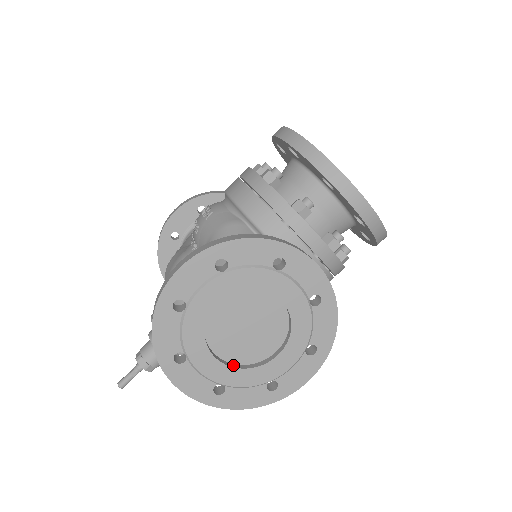
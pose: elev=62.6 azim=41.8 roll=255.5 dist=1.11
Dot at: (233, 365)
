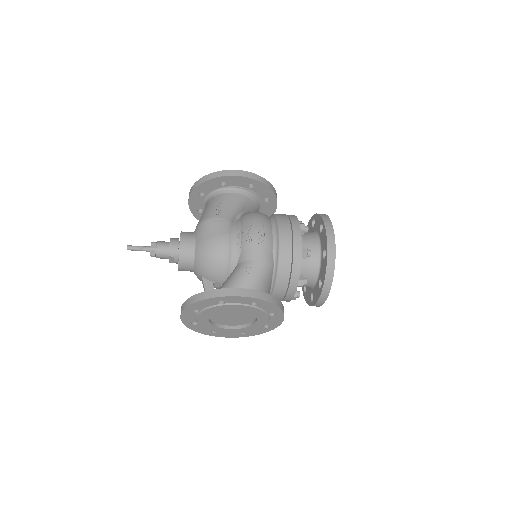
Dot at: (210, 321)
